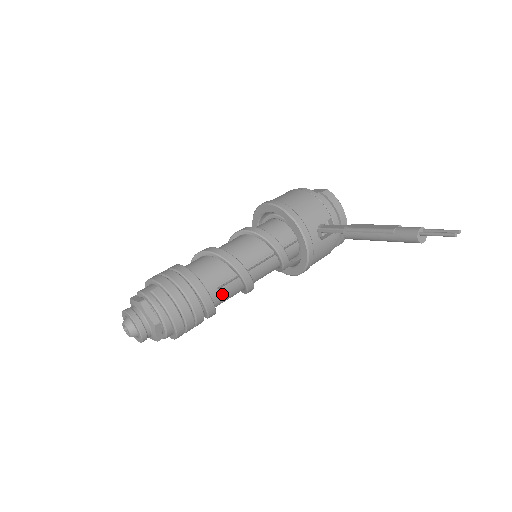
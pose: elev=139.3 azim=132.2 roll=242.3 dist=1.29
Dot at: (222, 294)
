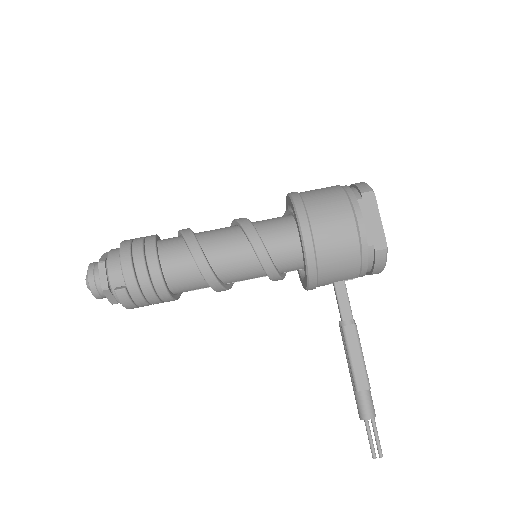
Dot at: occluded
